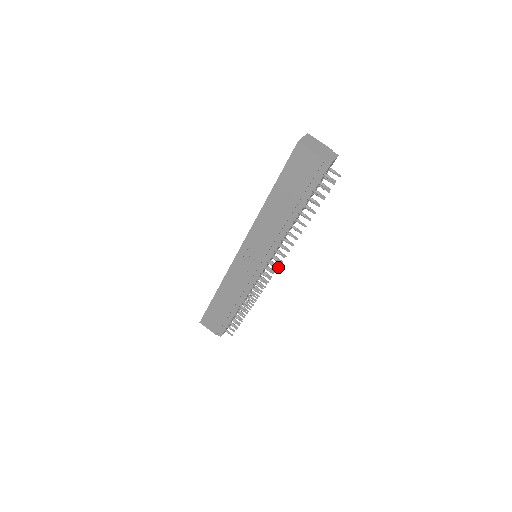
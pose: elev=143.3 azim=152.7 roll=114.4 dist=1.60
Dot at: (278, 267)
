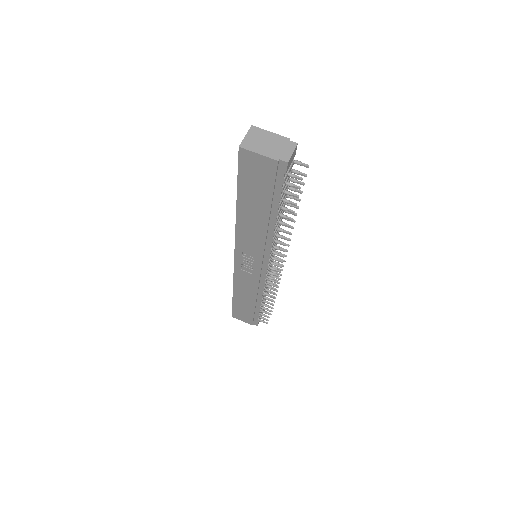
Dot at: (284, 261)
